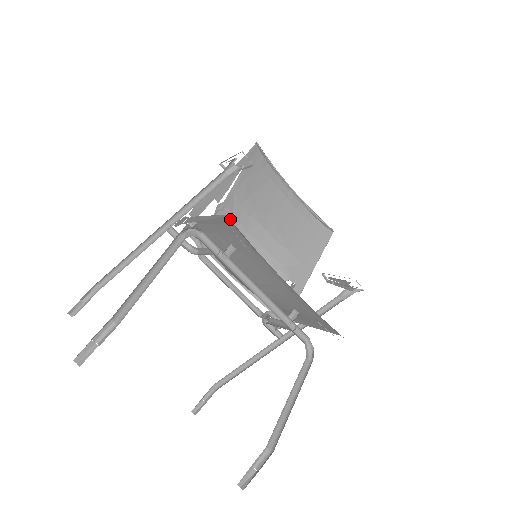
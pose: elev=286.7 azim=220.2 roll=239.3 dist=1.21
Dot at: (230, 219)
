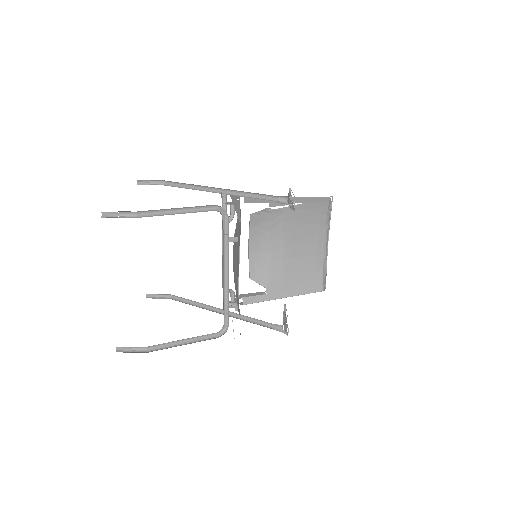
Dot at: (268, 222)
